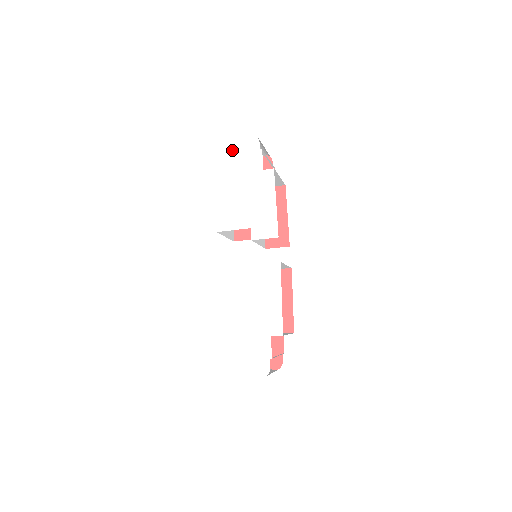
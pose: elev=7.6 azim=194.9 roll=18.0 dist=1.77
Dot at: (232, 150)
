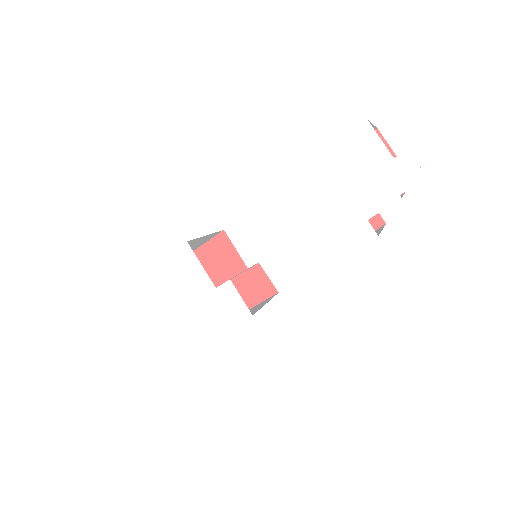
Dot at: (375, 146)
